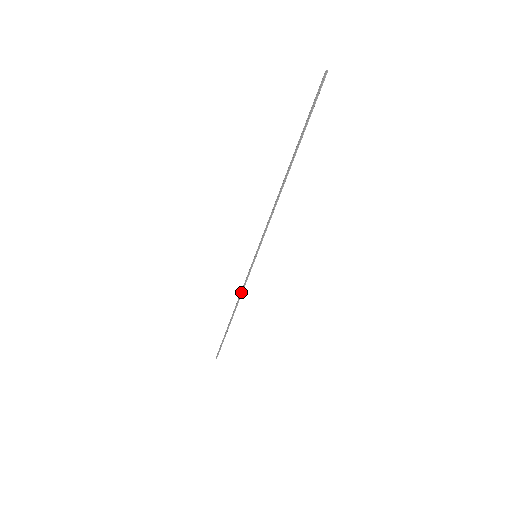
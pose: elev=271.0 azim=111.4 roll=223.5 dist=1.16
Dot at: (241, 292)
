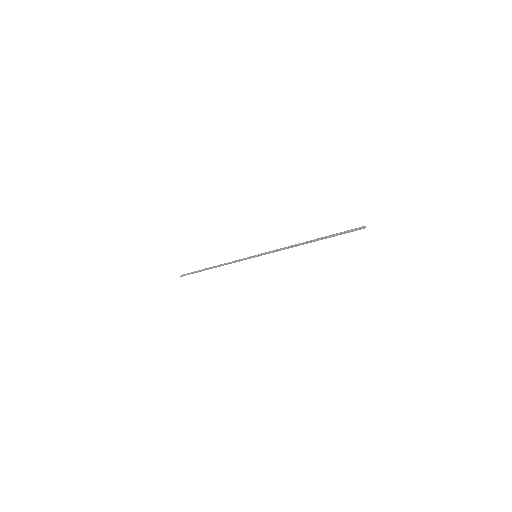
Dot at: (230, 262)
